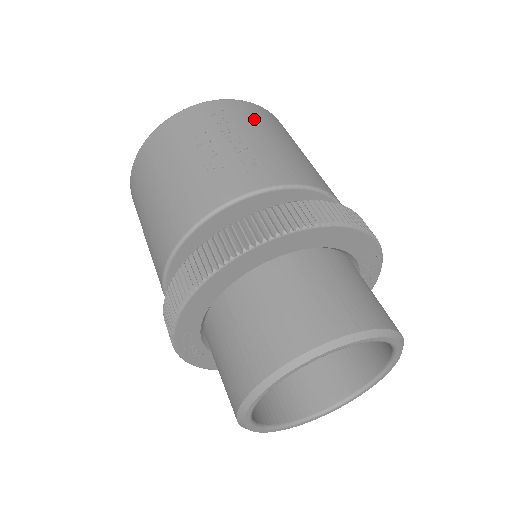
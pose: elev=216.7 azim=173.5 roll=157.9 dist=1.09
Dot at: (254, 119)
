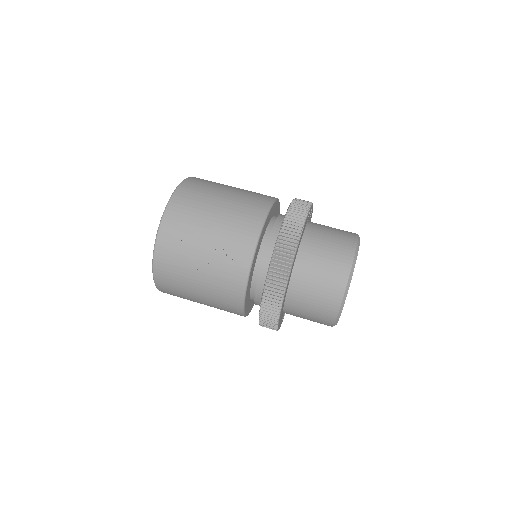
Dot at: (189, 218)
